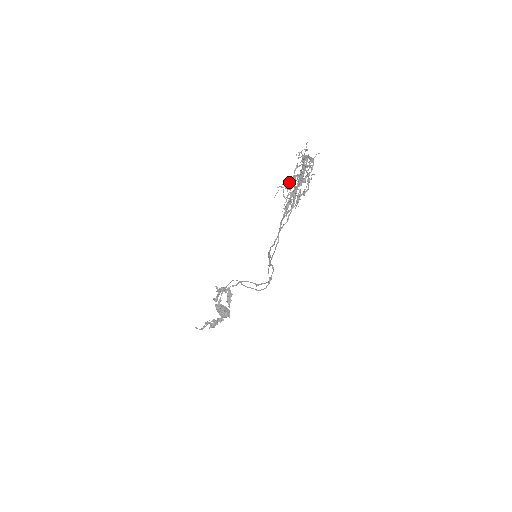
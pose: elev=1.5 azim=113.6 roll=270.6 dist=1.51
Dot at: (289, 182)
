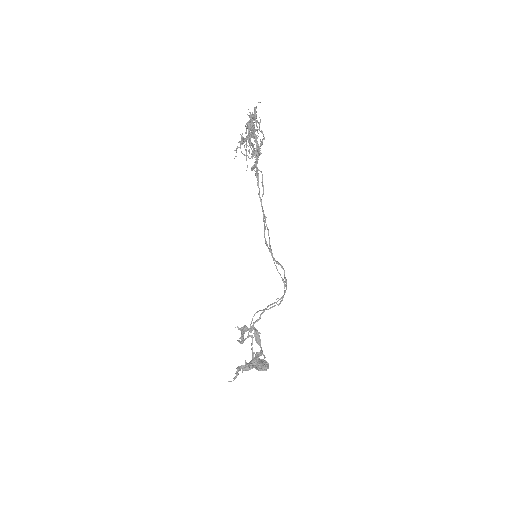
Dot at: (241, 136)
